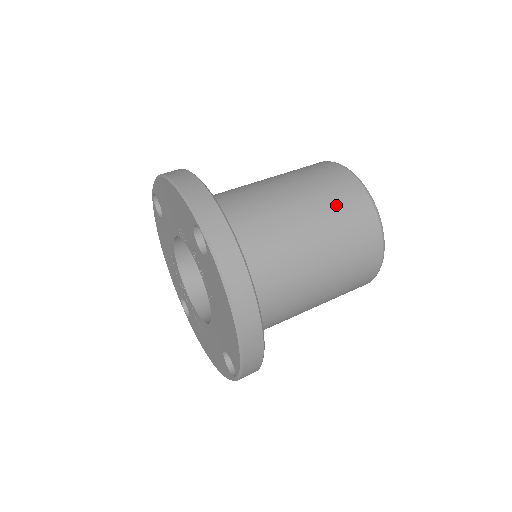
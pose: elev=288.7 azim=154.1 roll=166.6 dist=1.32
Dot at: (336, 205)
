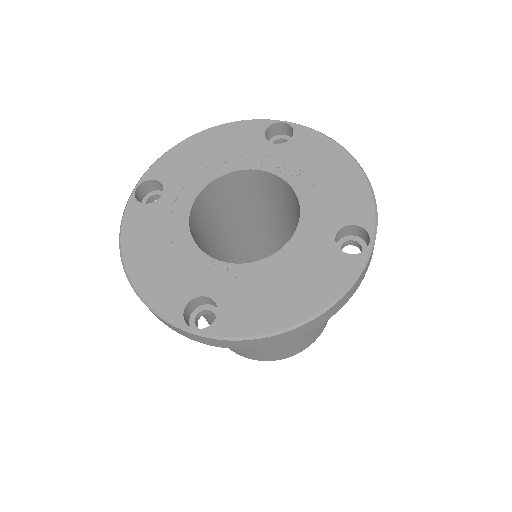
Dot at: occluded
